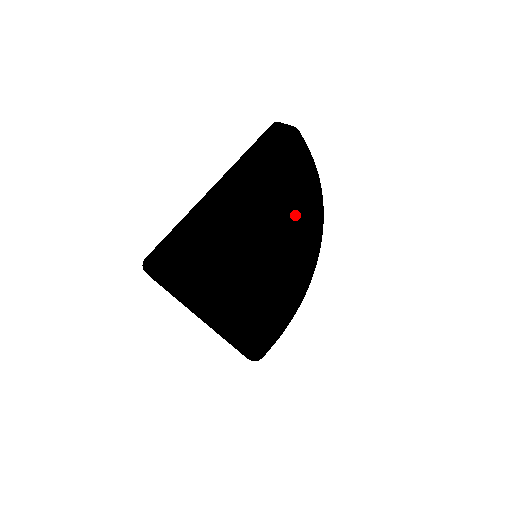
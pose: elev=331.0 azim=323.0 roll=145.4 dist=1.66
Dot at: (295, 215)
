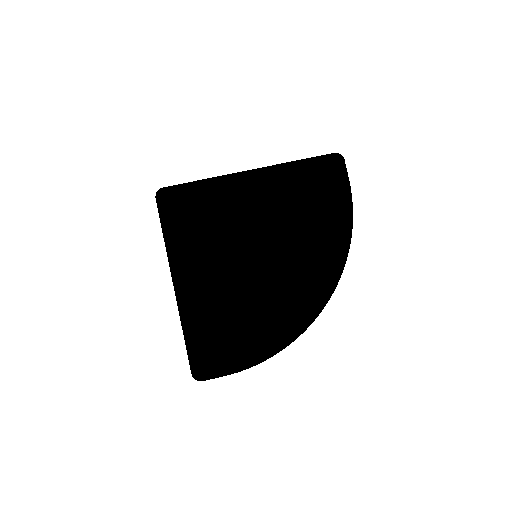
Dot at: (306, 225)
